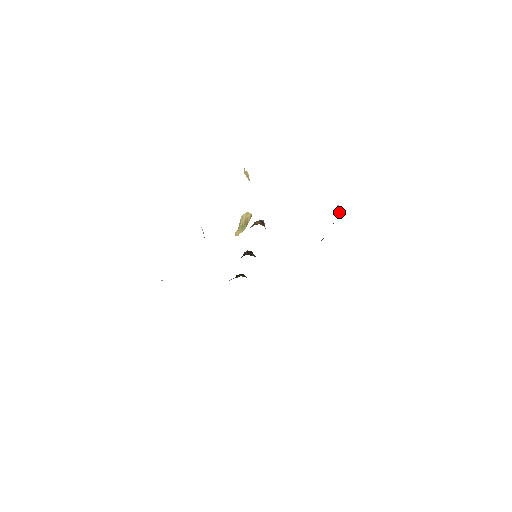
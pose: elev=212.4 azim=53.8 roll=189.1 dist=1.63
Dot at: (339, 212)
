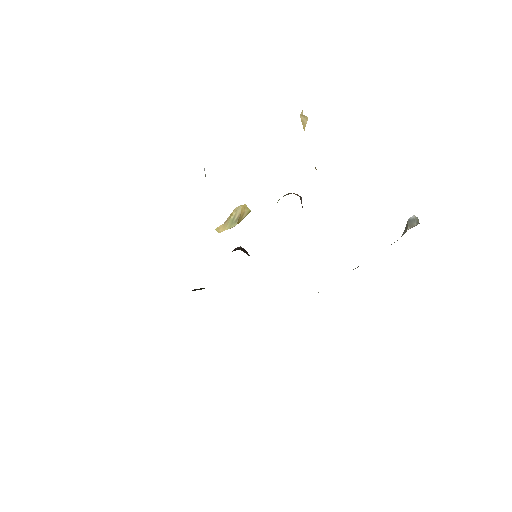
Dot at: (416, 224)
